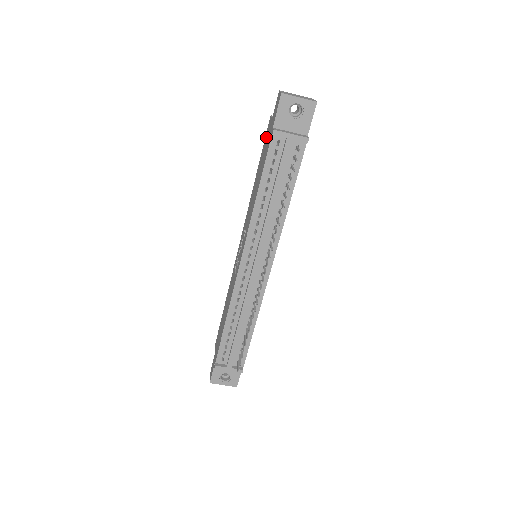
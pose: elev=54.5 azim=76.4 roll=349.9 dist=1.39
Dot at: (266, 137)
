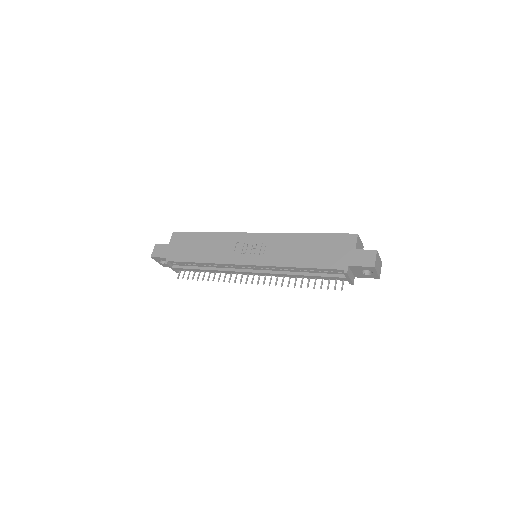
Dot at: (341, 241)
